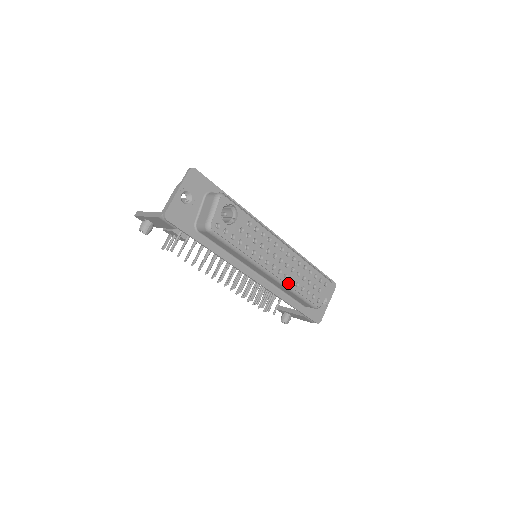
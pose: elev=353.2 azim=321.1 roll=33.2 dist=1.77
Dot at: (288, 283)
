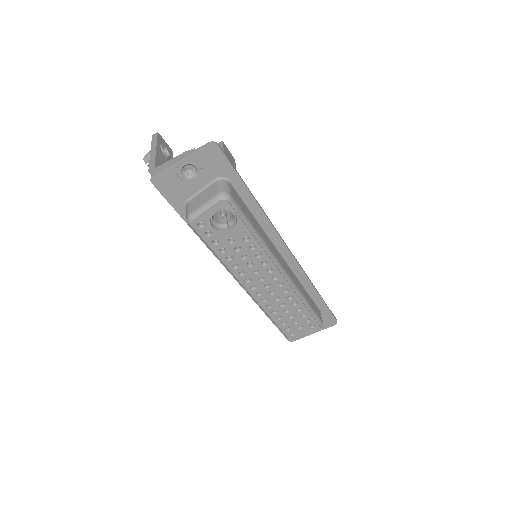
Dot at: (263, 306)
